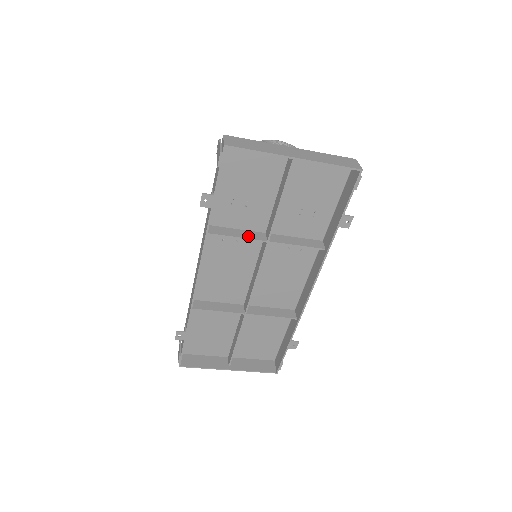
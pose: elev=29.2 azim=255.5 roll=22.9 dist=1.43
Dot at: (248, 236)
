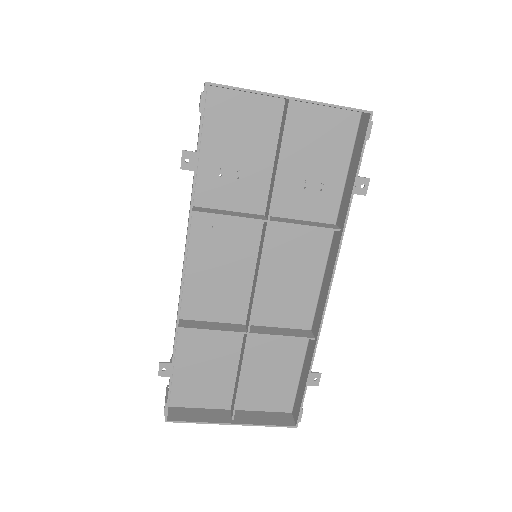
Dot at: (243, 215)
